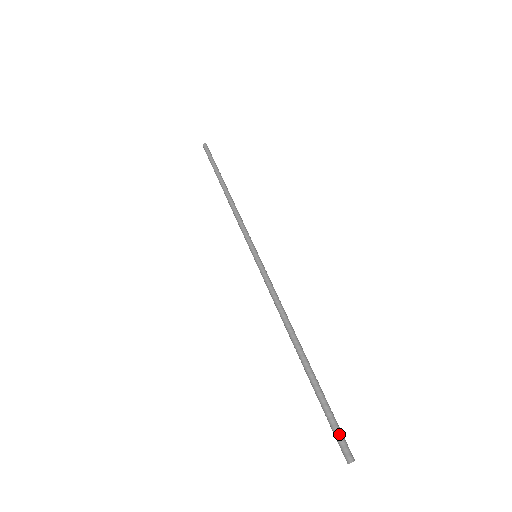
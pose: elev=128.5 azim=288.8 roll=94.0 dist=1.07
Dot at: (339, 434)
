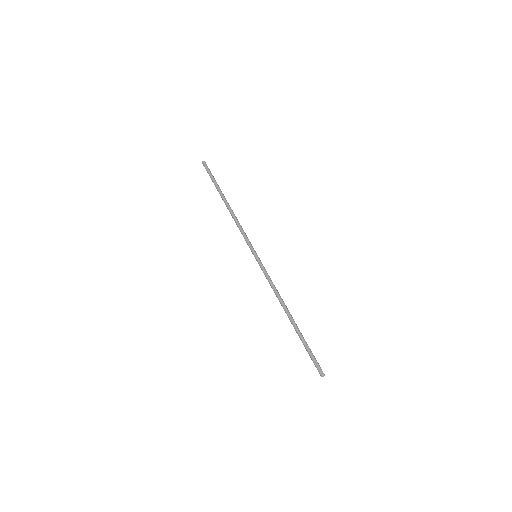
Dot at: (317, 363)
